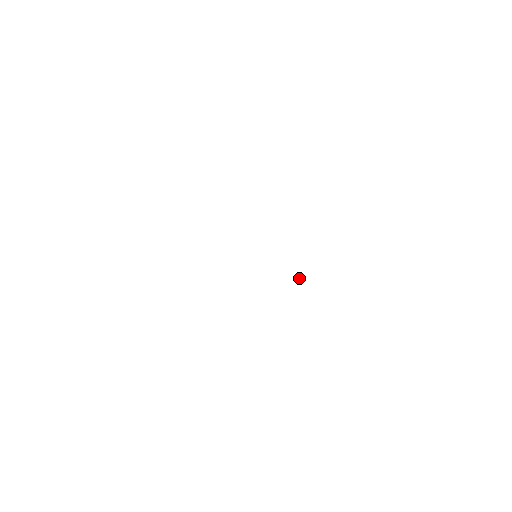
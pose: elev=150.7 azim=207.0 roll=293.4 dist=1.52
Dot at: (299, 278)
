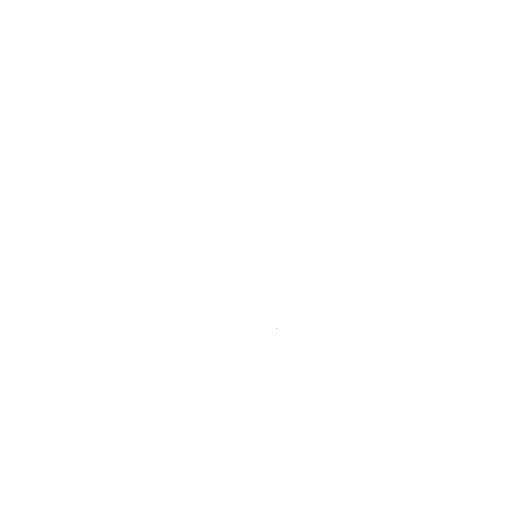
Dot at: occluded
